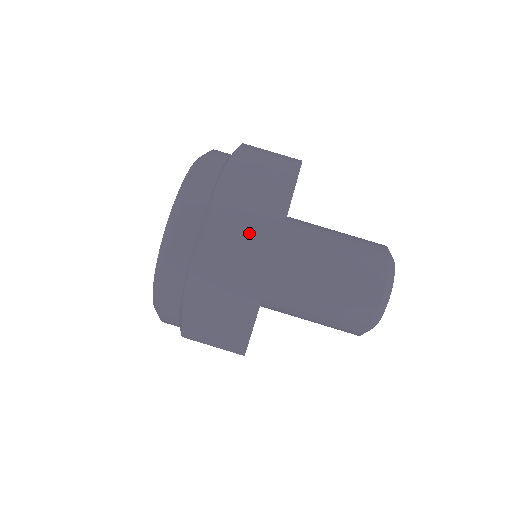
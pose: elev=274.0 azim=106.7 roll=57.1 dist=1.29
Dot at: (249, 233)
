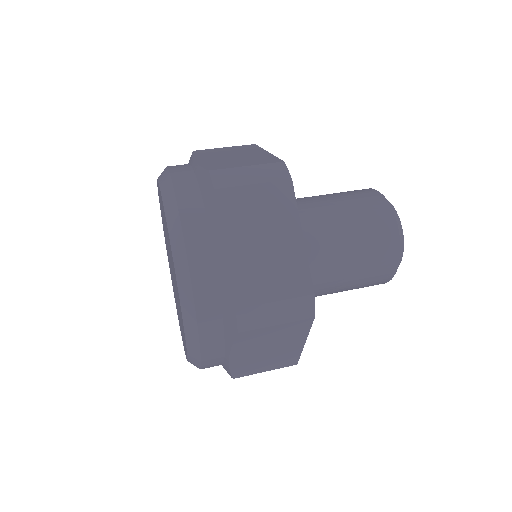
Dot at: occluded
